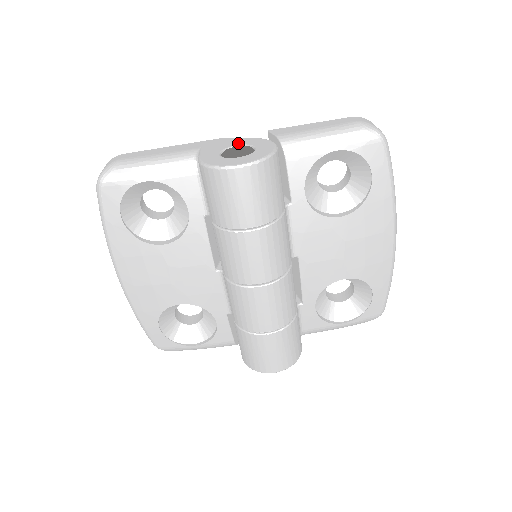
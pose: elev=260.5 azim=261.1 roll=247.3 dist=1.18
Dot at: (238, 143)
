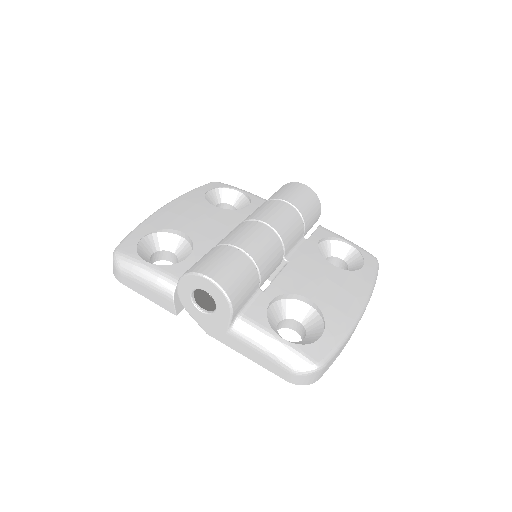
Dot at: occluded
